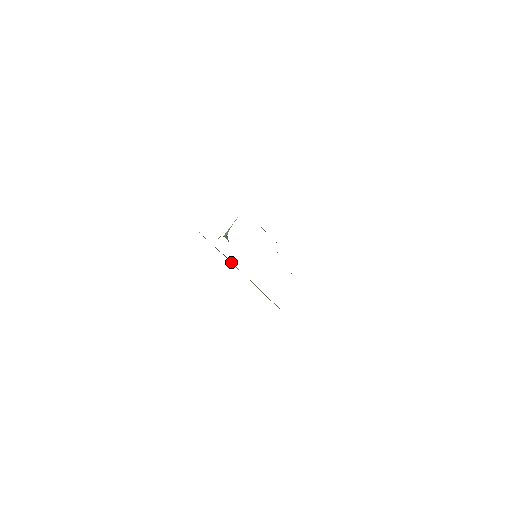
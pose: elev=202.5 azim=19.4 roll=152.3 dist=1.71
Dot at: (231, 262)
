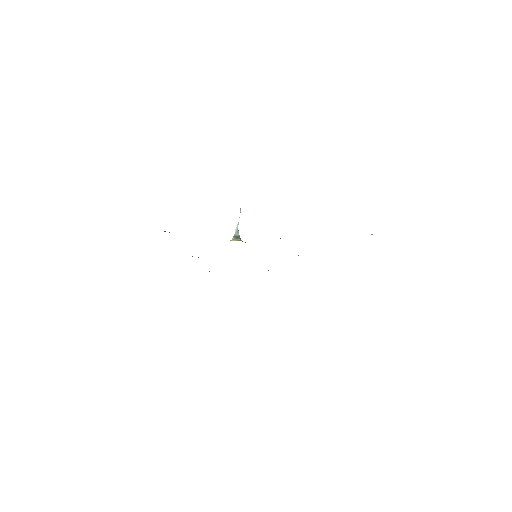
Dot at: occluded
